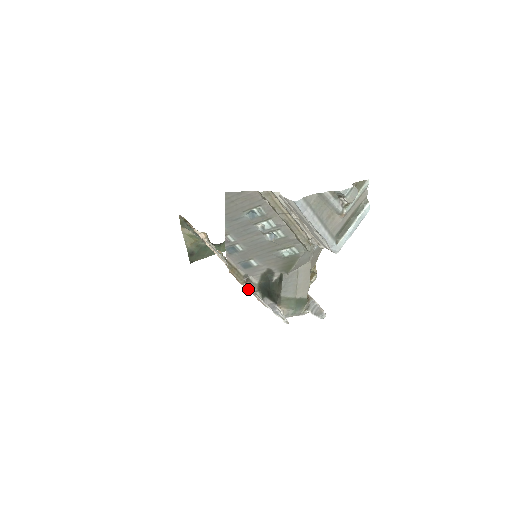
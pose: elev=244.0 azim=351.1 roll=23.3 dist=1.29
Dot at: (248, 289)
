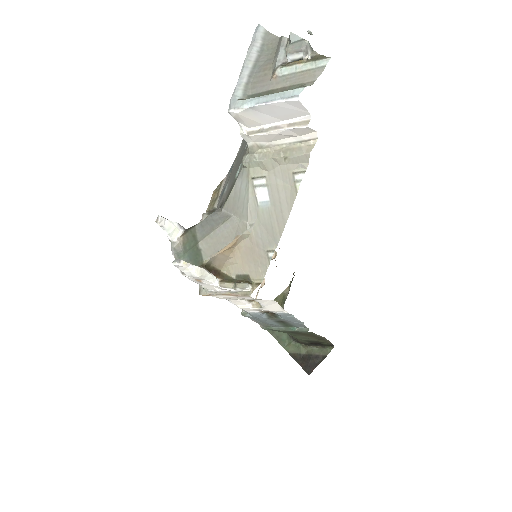
Dot at: occluded
